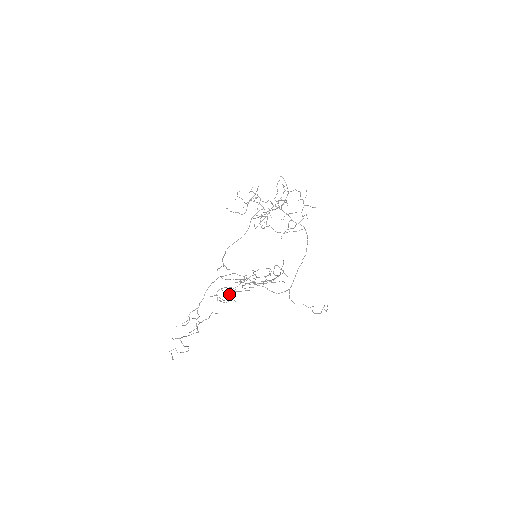
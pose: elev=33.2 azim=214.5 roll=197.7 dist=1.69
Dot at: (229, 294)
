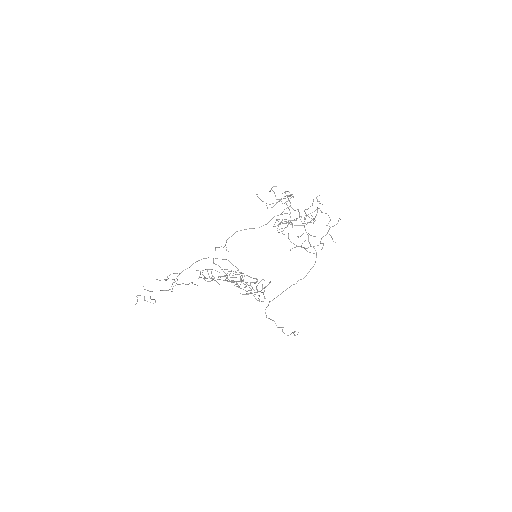
Dot at: (211, 278)
